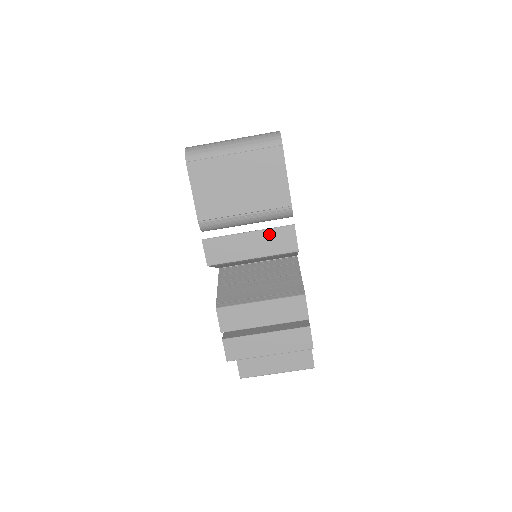
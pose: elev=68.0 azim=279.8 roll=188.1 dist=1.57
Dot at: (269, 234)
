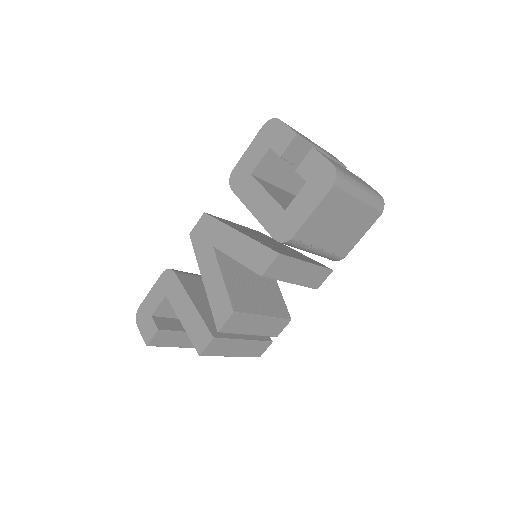
Dot at: (316, 270)
